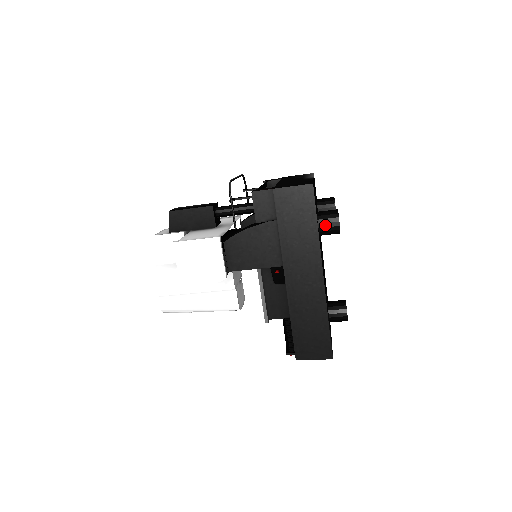
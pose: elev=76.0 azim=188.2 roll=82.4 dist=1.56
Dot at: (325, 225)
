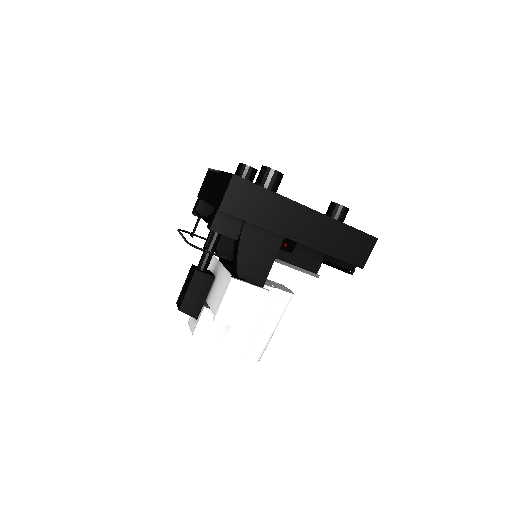
Dot at: (271, 183)
